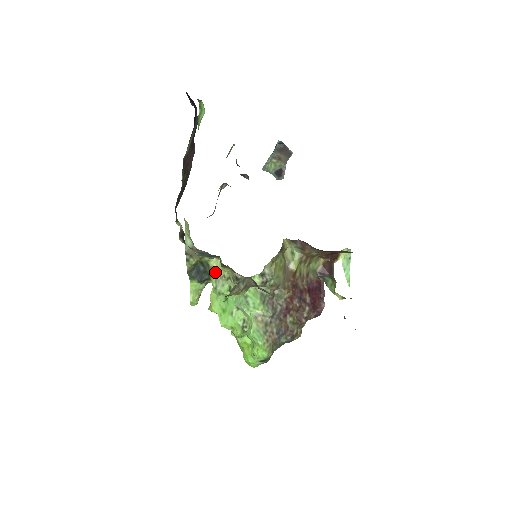
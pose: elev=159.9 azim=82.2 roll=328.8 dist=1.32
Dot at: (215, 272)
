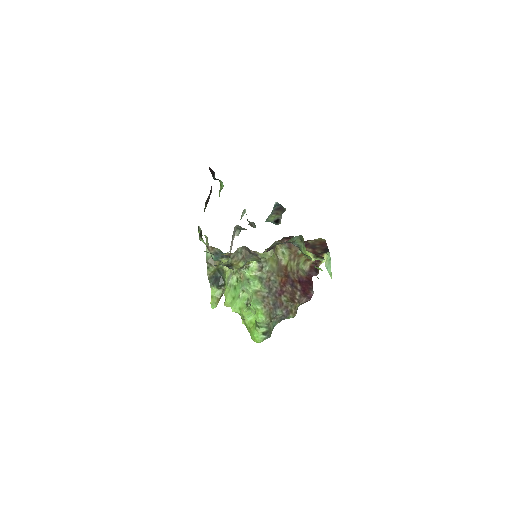
Dot at: (227, 273)
